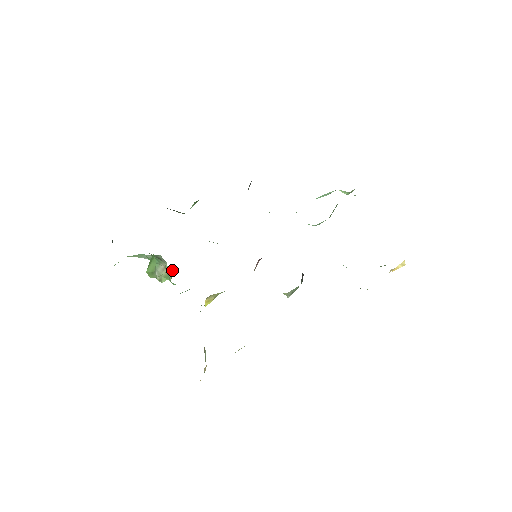
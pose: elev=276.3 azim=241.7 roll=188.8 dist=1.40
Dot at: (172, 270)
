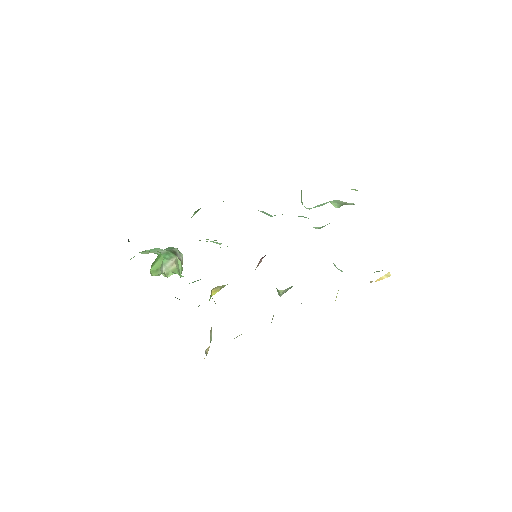
Dot at: occluded
